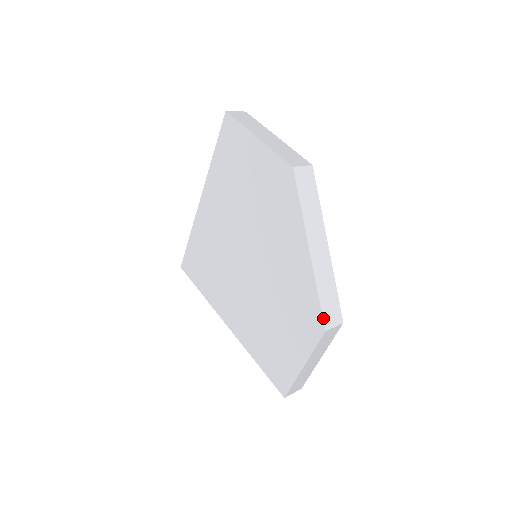
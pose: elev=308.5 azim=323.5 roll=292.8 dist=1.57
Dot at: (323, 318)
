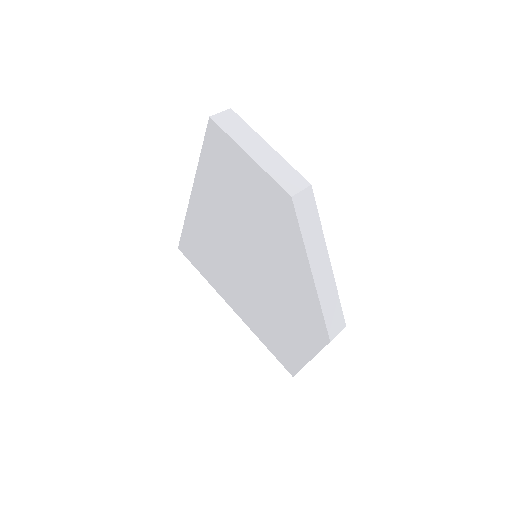
Dot at: (328, 331)
